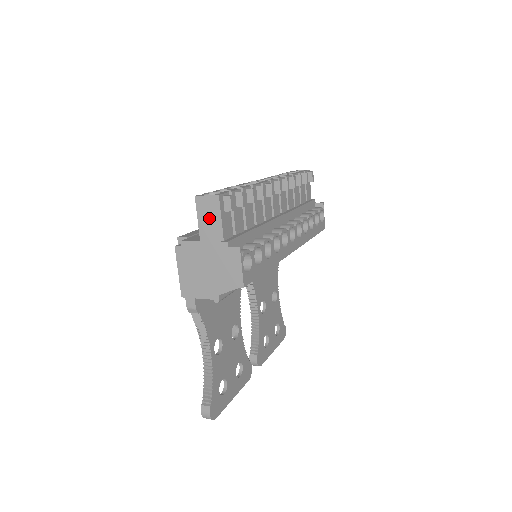
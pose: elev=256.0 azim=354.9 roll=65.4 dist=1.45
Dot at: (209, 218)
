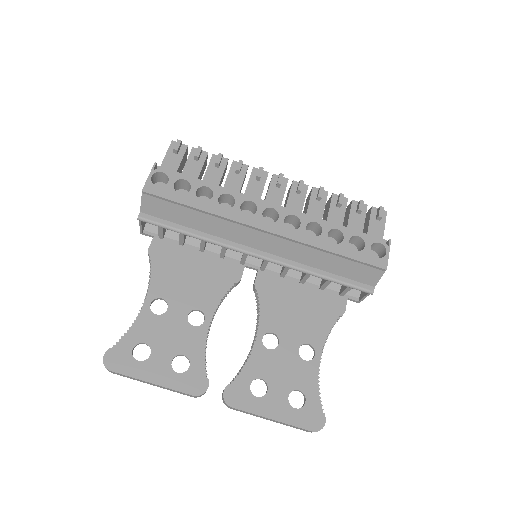
Dot at: occluded
